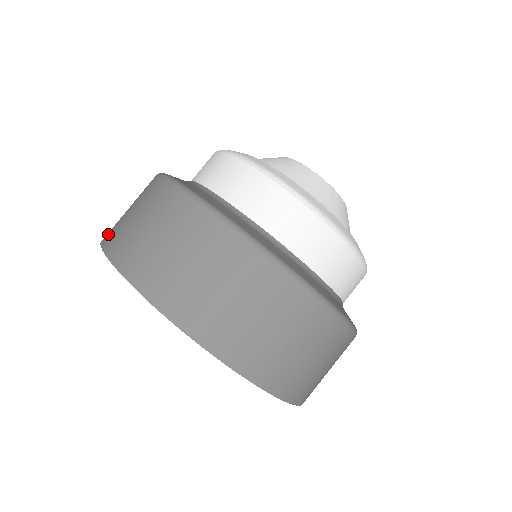
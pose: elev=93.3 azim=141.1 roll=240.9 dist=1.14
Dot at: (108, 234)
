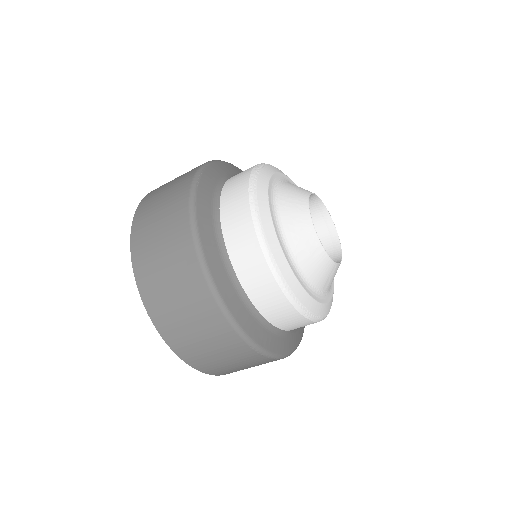
Dot at: (153, 191)
